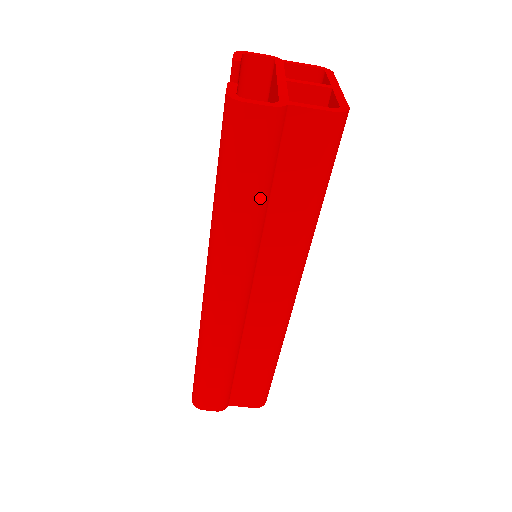
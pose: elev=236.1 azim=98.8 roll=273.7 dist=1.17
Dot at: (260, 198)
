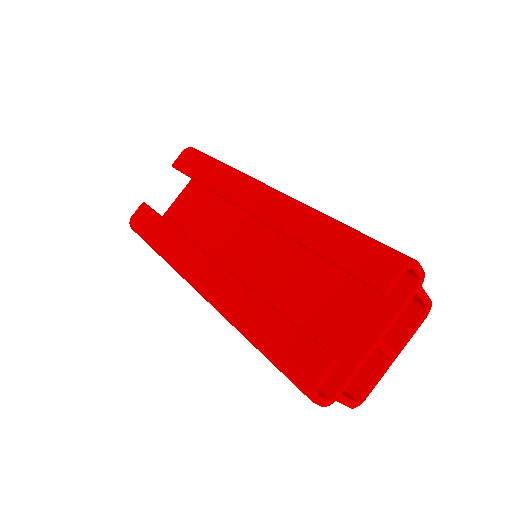
Dot at: occluded
